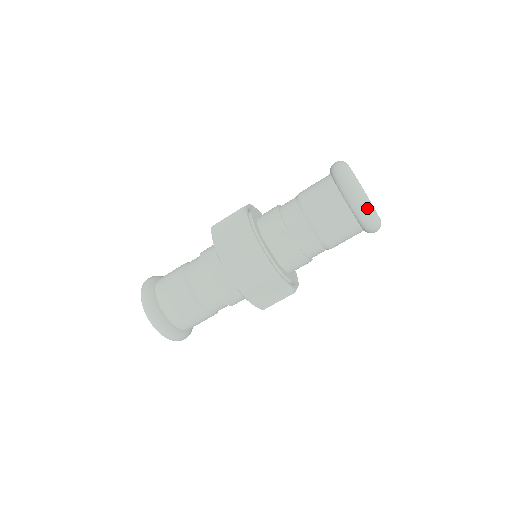
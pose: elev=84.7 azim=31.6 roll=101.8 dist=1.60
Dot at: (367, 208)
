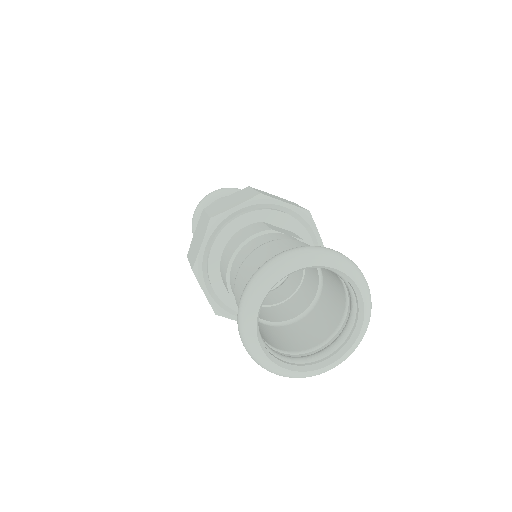
Dot at: (301, 377)
